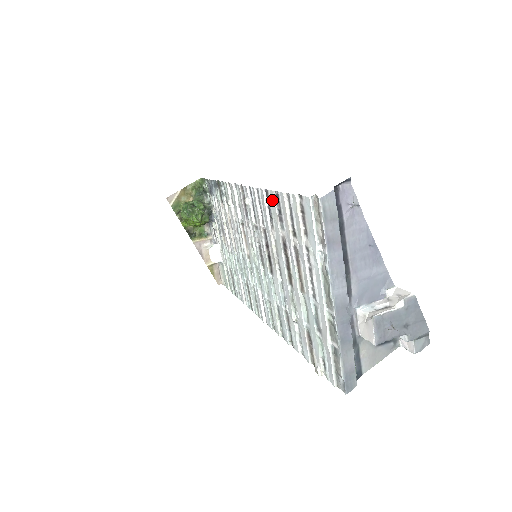
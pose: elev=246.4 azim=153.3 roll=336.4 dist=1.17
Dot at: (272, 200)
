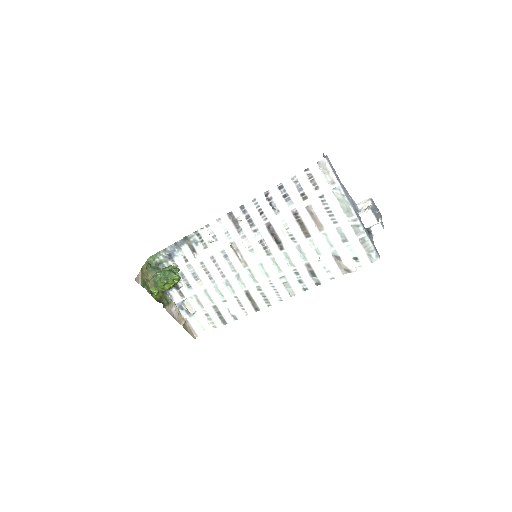
Dot at: (275, 194)
